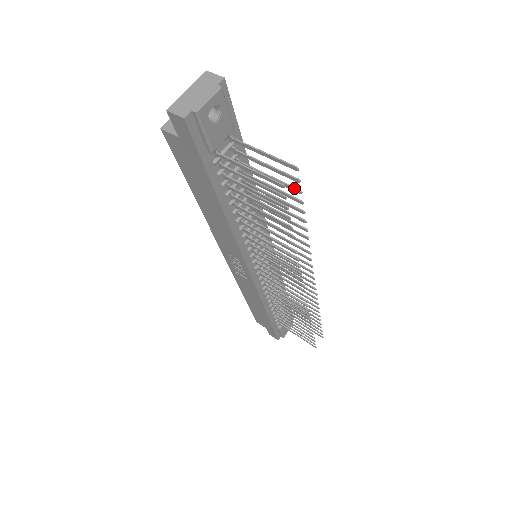
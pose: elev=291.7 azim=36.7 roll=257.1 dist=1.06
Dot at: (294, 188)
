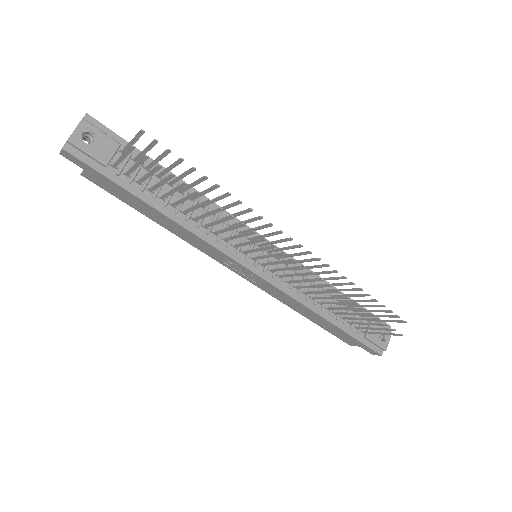
Dot at: (165, 151)
